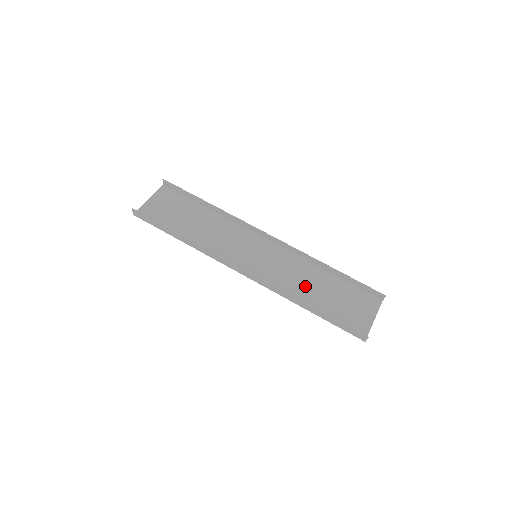
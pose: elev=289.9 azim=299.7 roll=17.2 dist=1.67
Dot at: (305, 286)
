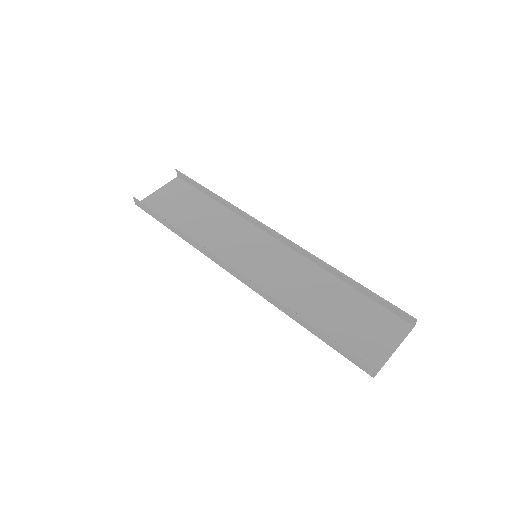
Dot at: (308, 297)
